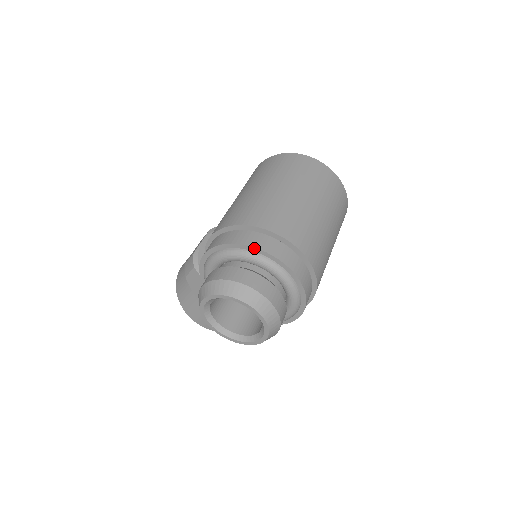
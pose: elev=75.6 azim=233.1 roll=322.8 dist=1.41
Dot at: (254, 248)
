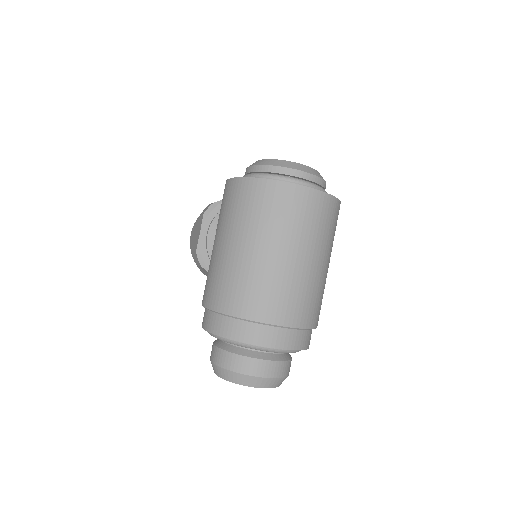
Dot at: (244, 343)
